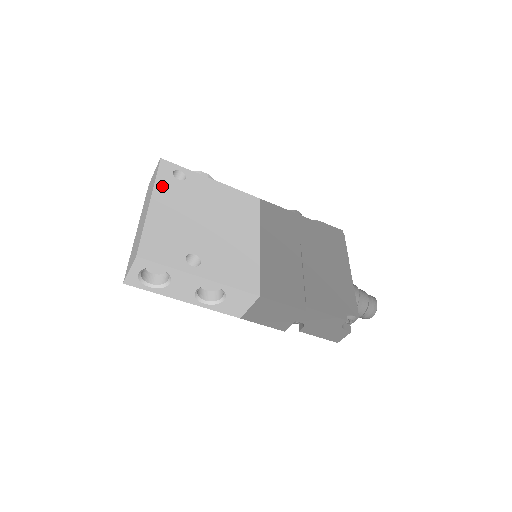
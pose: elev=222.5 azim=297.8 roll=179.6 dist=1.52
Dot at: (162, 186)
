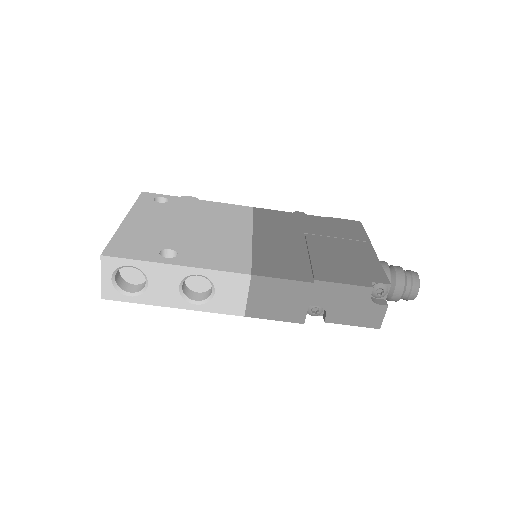
Dot at: (140, 208)
